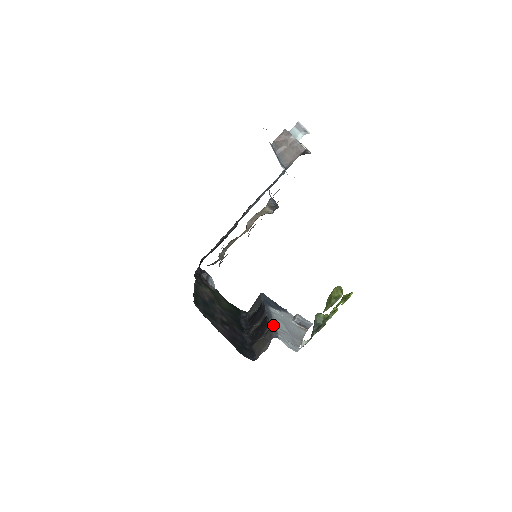
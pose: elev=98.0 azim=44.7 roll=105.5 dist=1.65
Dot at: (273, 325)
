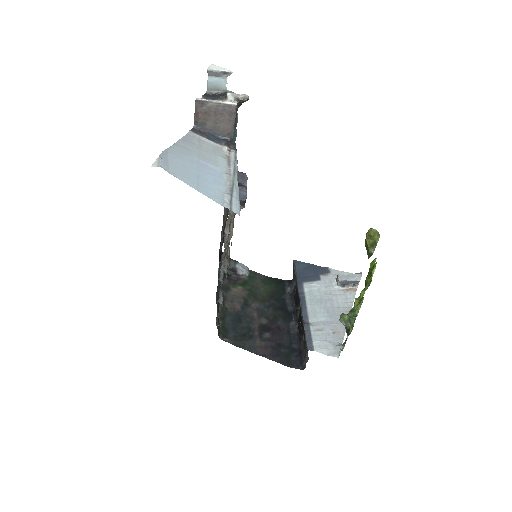
Dot at: (307, 326)
